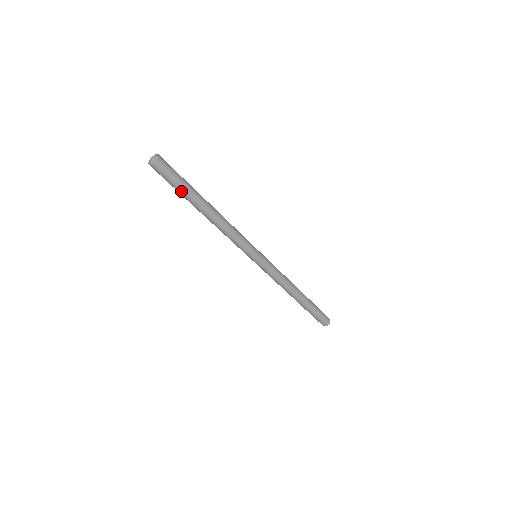
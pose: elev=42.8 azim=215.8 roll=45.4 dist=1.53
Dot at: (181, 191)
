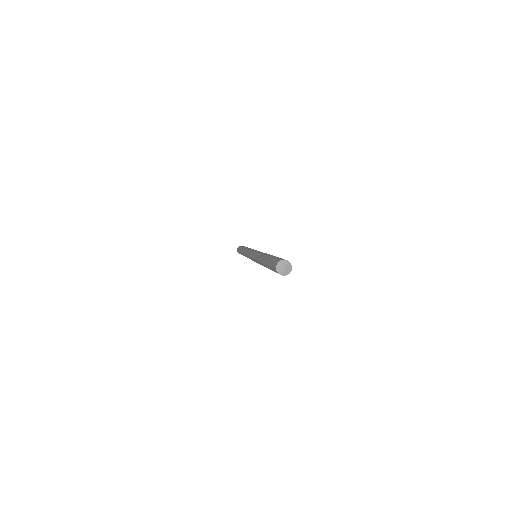
Dot at: occluded
